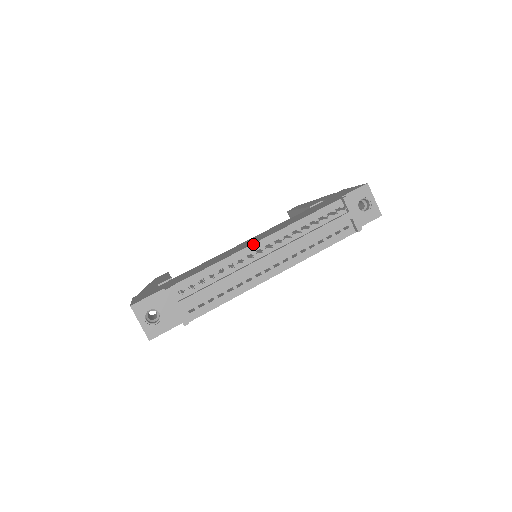
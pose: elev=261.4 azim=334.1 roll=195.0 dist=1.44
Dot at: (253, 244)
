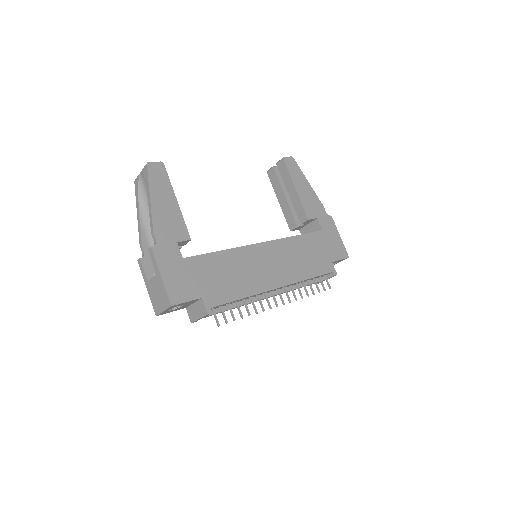
Dot at: occluded
